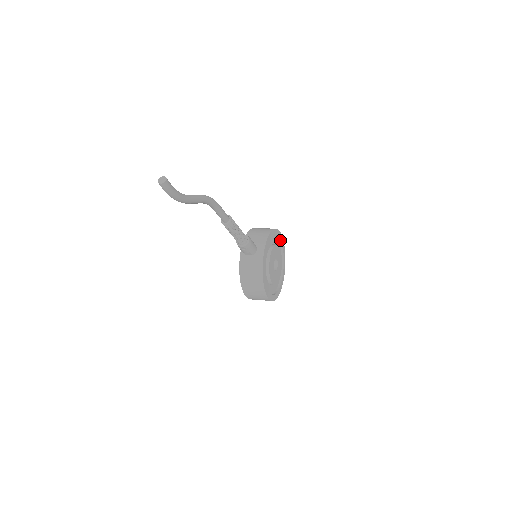
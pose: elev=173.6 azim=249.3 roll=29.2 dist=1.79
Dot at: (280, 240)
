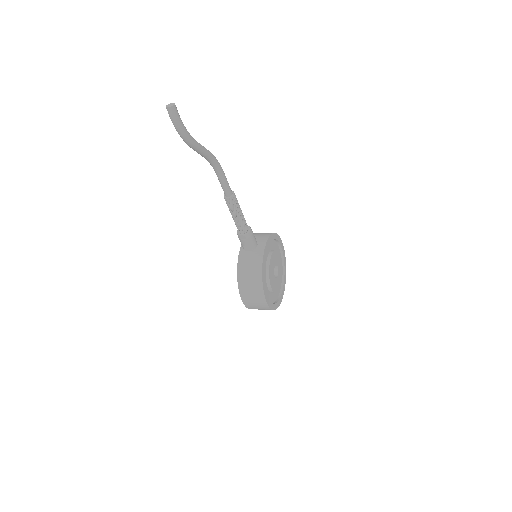
Dot at: (282, 251)
